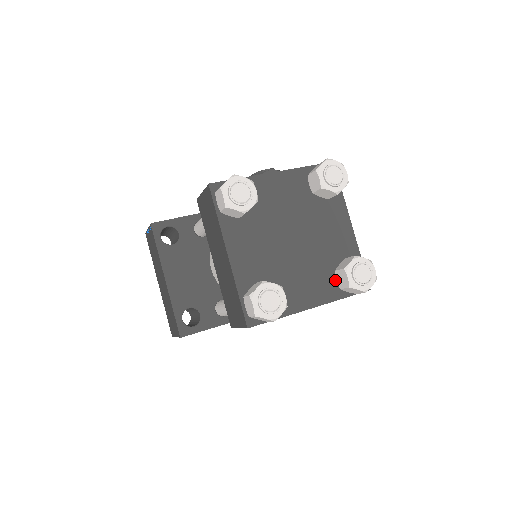
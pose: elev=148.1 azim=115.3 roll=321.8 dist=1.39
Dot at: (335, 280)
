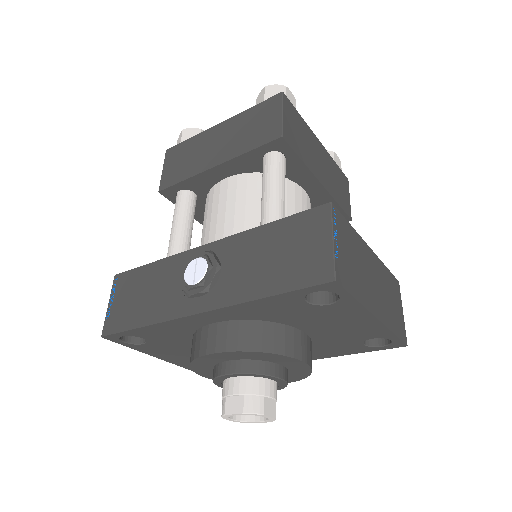
Dot at: occluded
